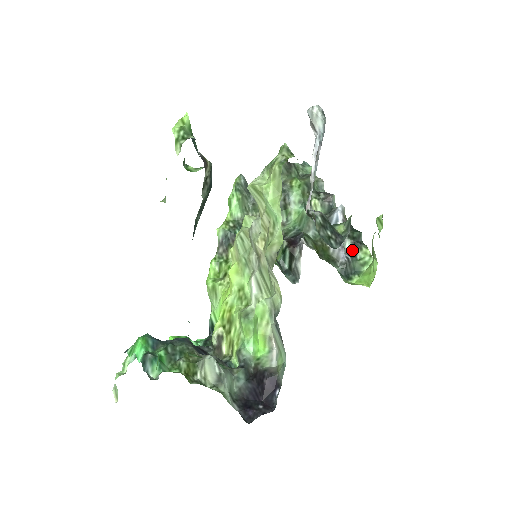
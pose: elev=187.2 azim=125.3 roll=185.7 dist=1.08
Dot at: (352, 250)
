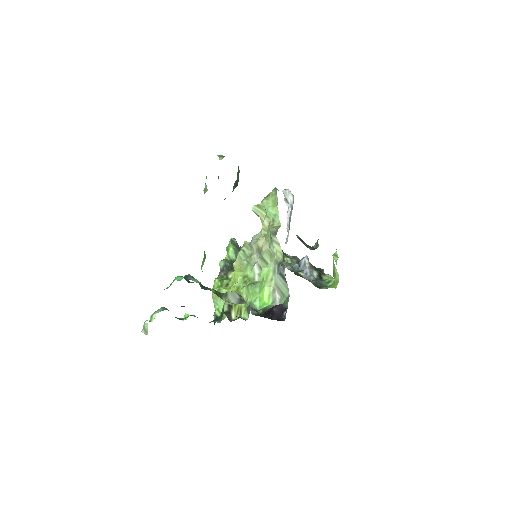
Dot at: (319, 276)
